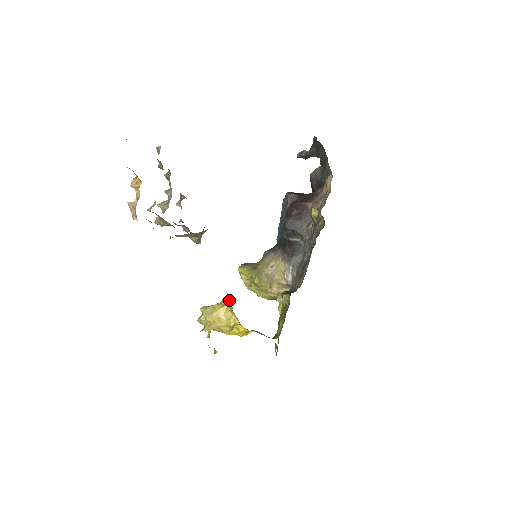
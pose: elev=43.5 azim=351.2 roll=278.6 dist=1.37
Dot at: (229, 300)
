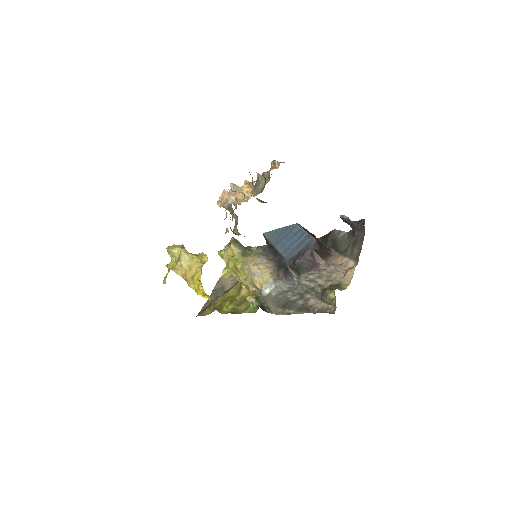
Dot at: (206, 259)
